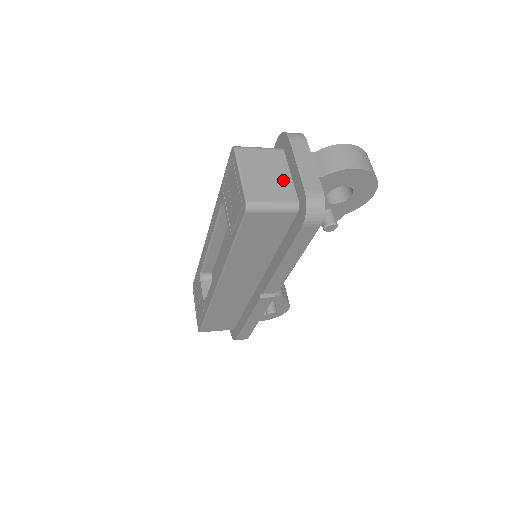
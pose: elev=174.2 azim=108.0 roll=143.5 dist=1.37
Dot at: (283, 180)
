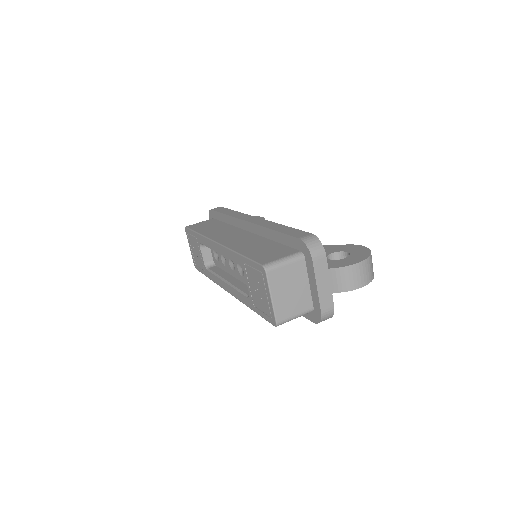
Dot at: (303, 291)
